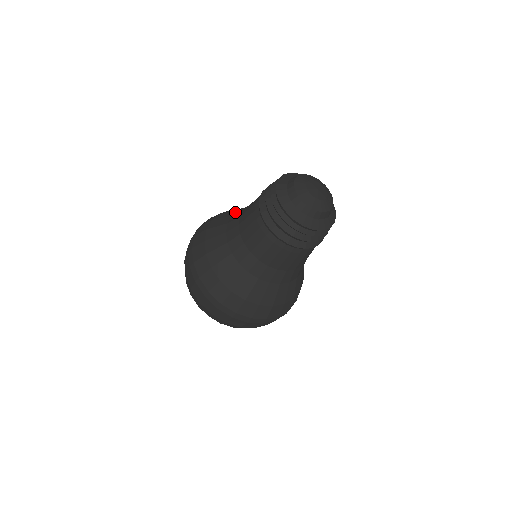
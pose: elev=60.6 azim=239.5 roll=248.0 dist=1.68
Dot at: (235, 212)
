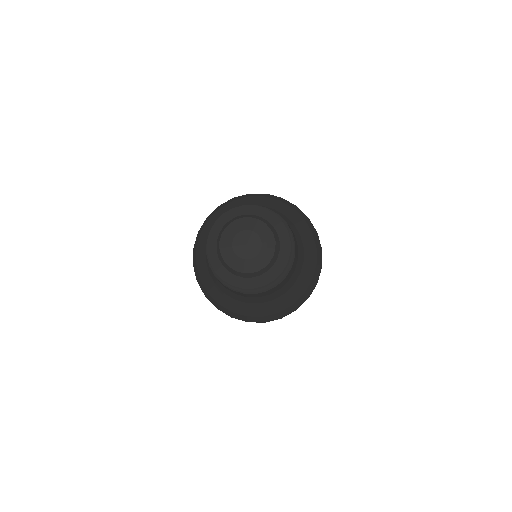
Dot at: (205, 252)
